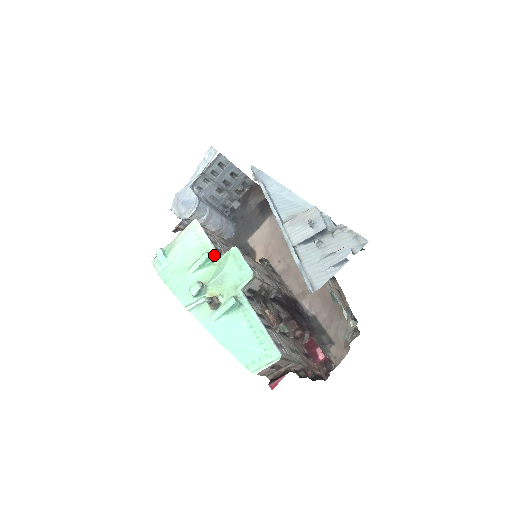
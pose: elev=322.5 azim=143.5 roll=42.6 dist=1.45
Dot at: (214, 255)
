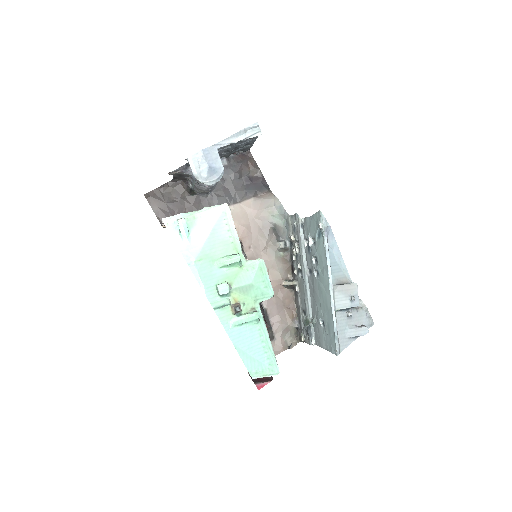
Dot at: (241, 257)
